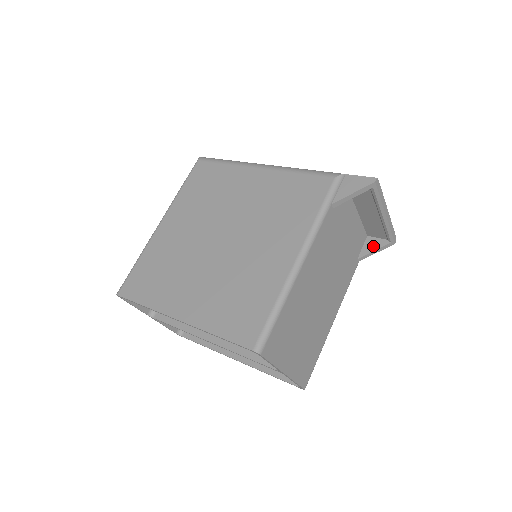
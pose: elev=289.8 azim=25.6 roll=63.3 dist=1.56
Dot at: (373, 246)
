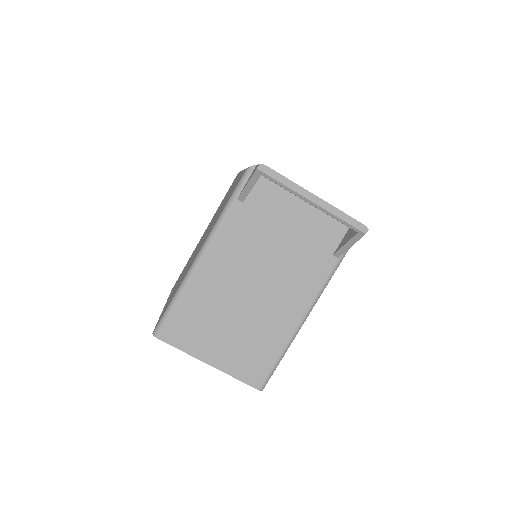
Dot at: (347, 239)
